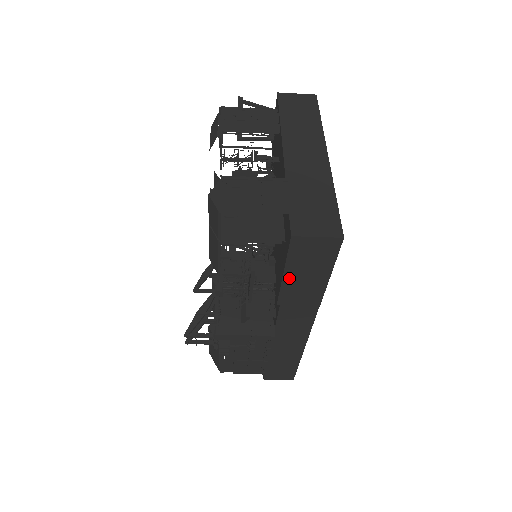
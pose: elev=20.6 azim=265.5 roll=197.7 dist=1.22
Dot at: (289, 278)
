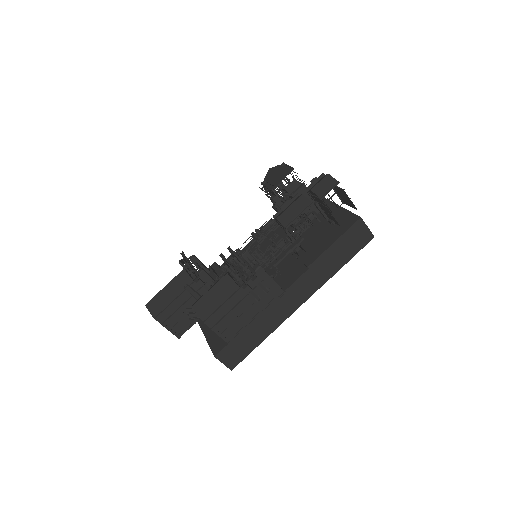
Dot at: (333, 248)
